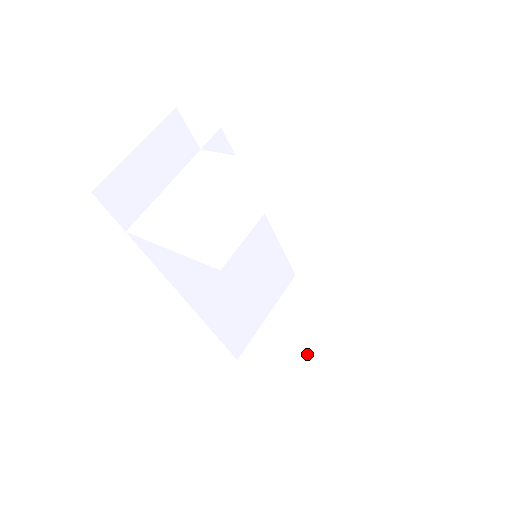
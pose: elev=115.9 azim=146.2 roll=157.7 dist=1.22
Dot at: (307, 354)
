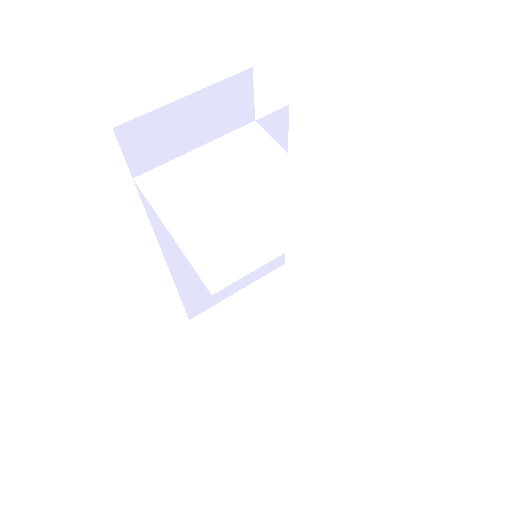
Dot at: (257, 350)
